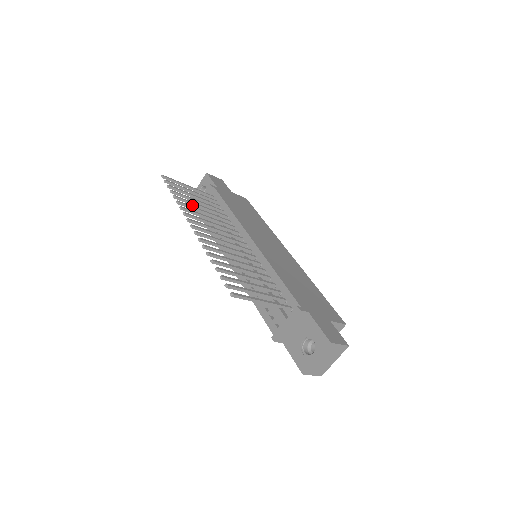
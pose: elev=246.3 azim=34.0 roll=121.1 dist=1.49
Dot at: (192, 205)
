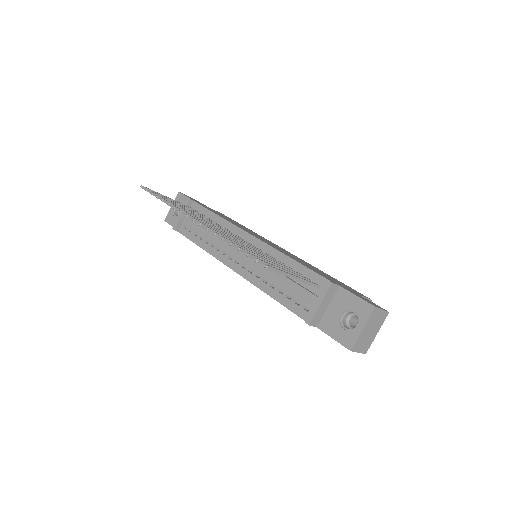
Dot at: occluded
